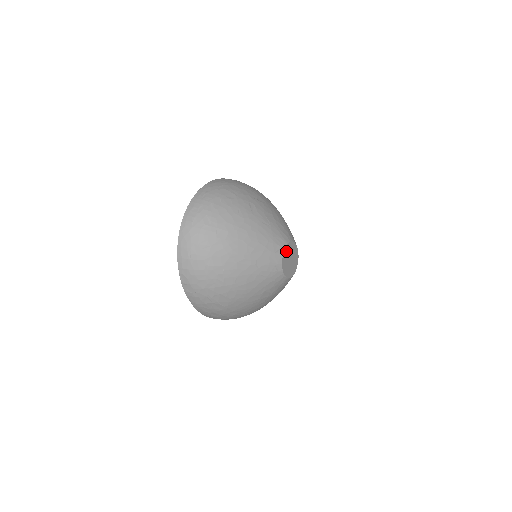
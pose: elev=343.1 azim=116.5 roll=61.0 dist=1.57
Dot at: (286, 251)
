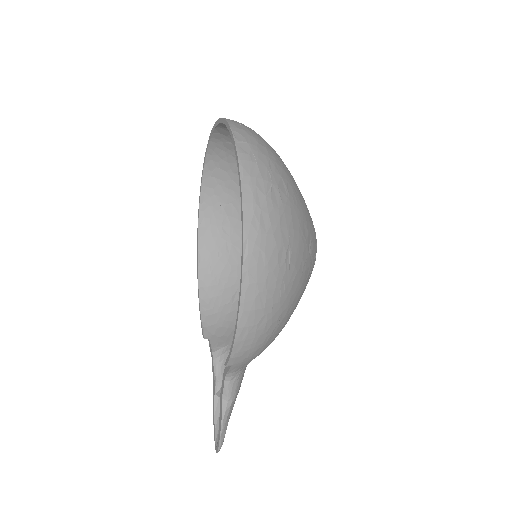
Dot at: occluded
